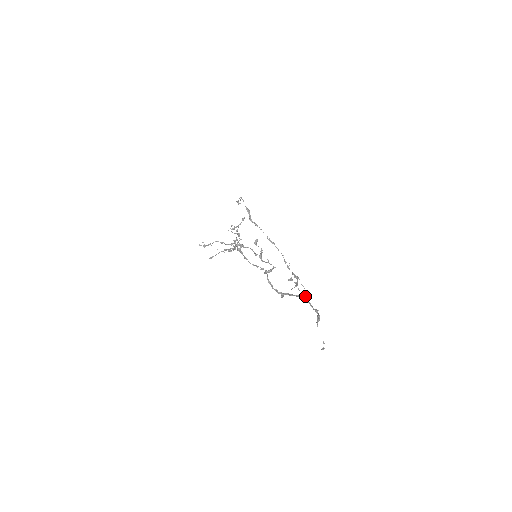
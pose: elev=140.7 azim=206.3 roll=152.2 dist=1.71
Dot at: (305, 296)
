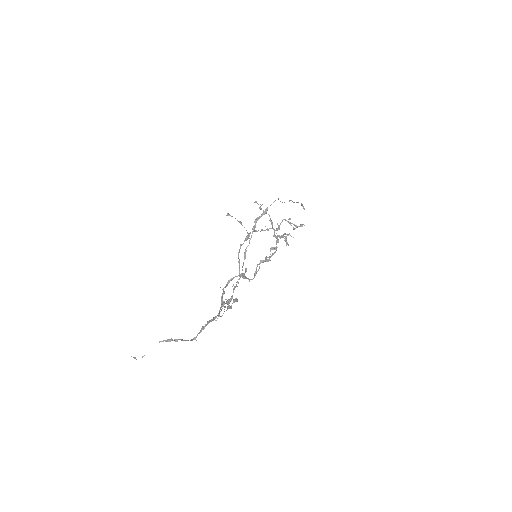
Dot at: (213, 320)
